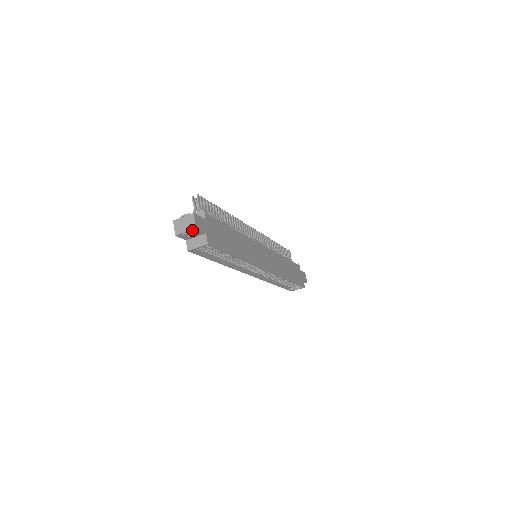
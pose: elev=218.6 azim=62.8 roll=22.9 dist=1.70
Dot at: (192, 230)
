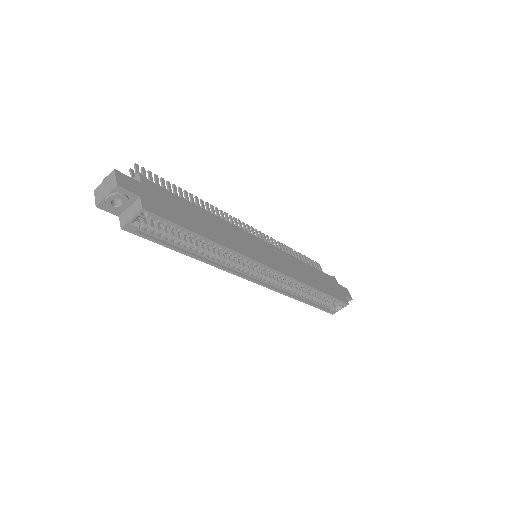
Dot at: (114, 191)
